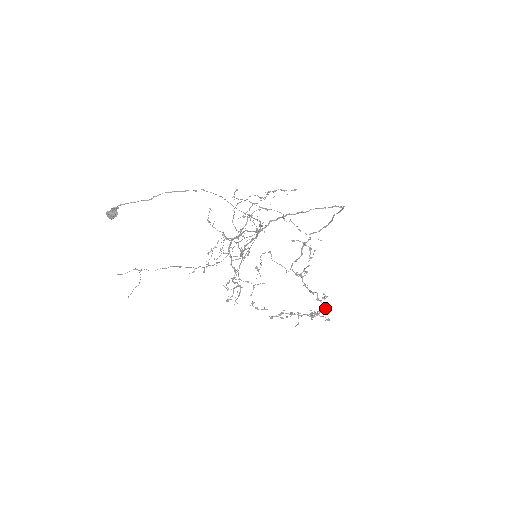
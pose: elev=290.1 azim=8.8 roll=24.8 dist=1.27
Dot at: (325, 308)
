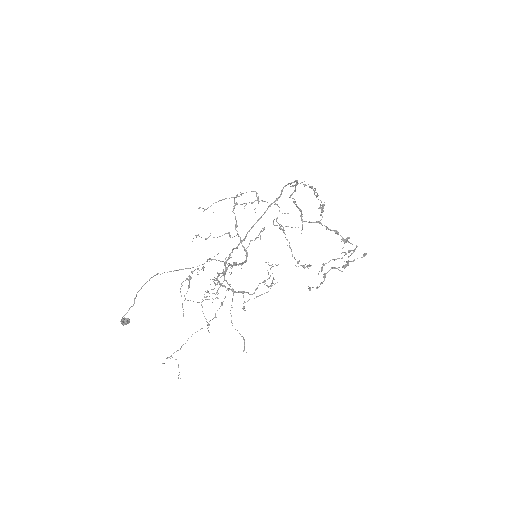
Dot at: (356, 245)
